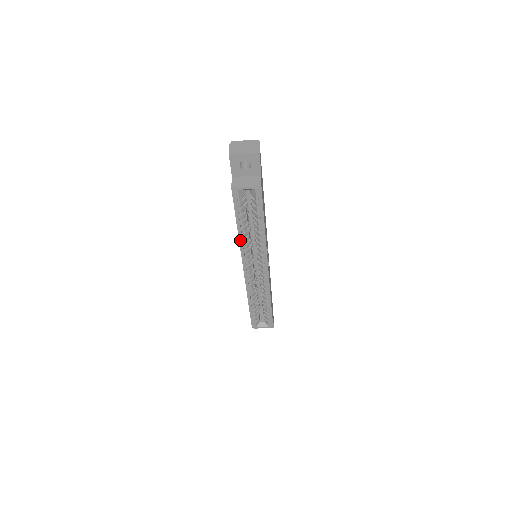
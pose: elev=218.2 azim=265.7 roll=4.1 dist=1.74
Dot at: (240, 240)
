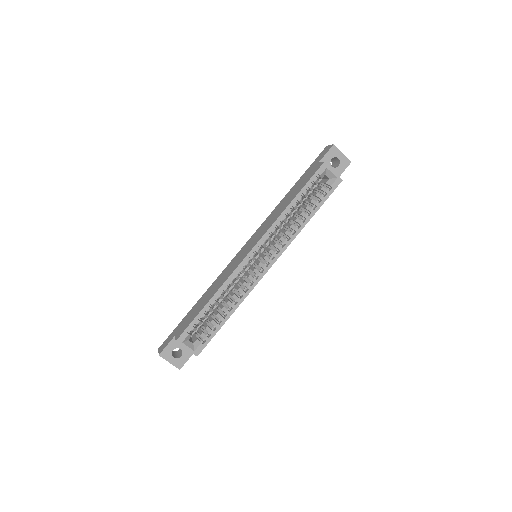
Dot at: (282, 215)
